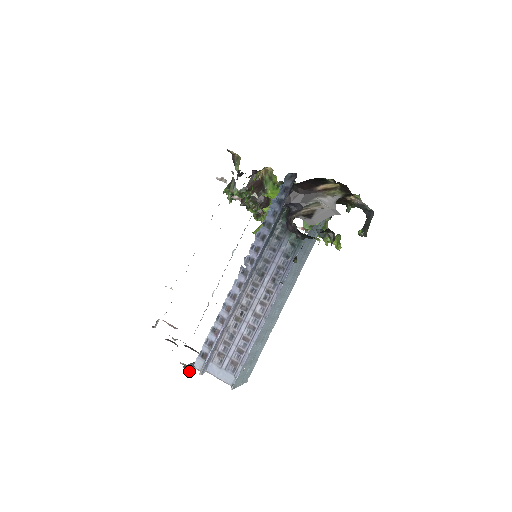
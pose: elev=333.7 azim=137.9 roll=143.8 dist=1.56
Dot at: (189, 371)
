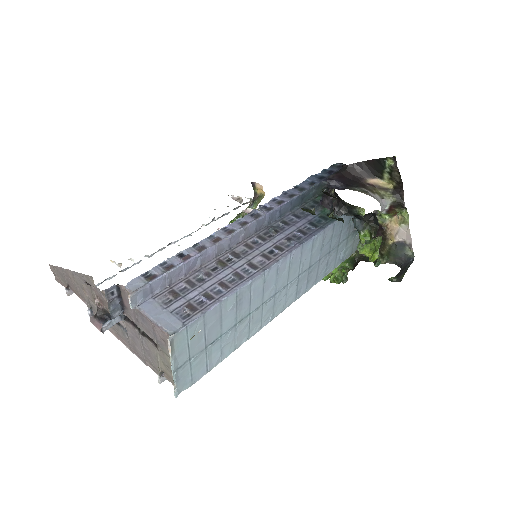
Dot at: (98, 324)
